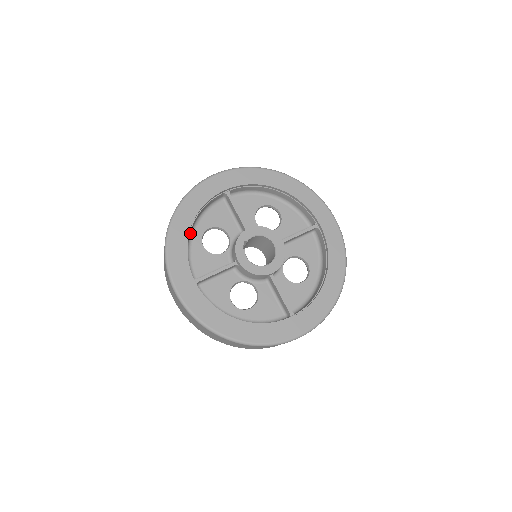
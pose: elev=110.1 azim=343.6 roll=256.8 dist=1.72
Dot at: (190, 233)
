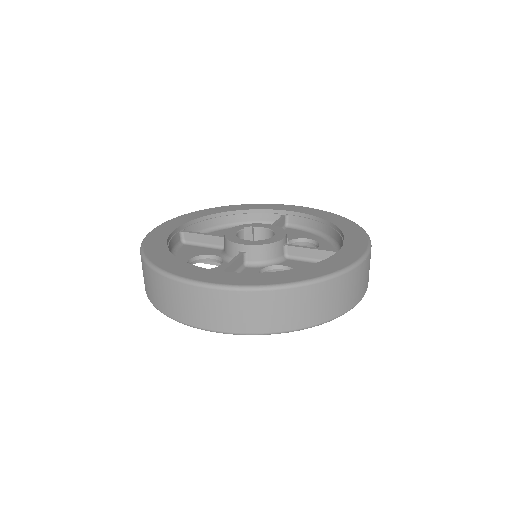
Dot at: (225, 224)
